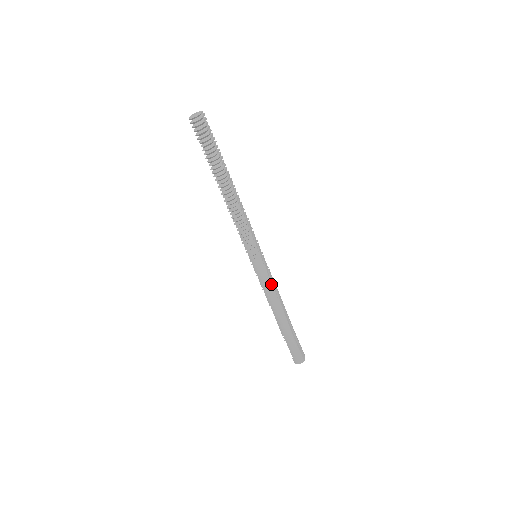
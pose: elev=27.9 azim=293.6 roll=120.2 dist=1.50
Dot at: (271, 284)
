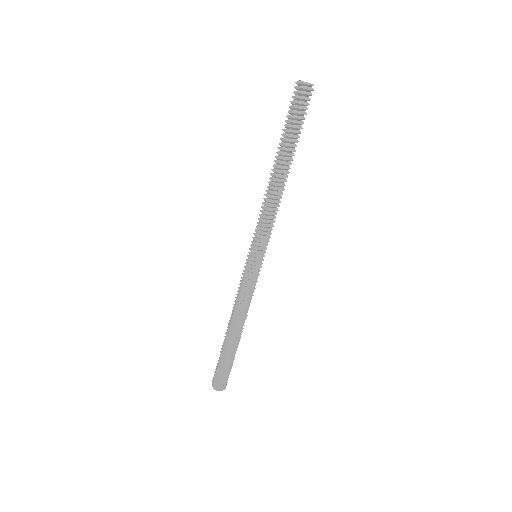
Dot at: occluded
